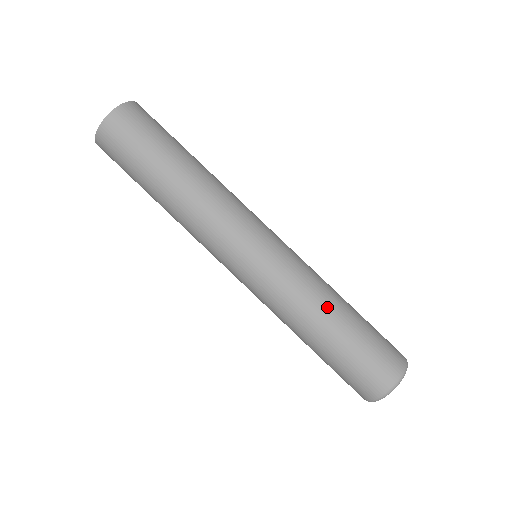
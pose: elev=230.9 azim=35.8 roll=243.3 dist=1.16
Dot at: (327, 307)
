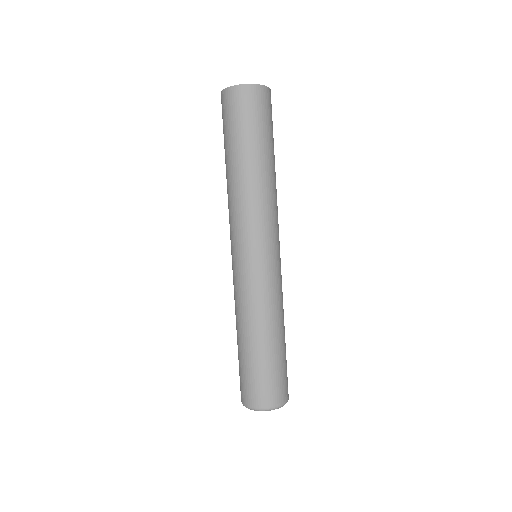
Dot at: (255, 329)
